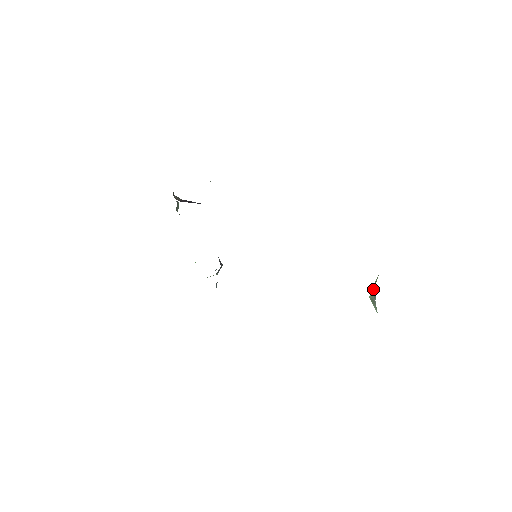
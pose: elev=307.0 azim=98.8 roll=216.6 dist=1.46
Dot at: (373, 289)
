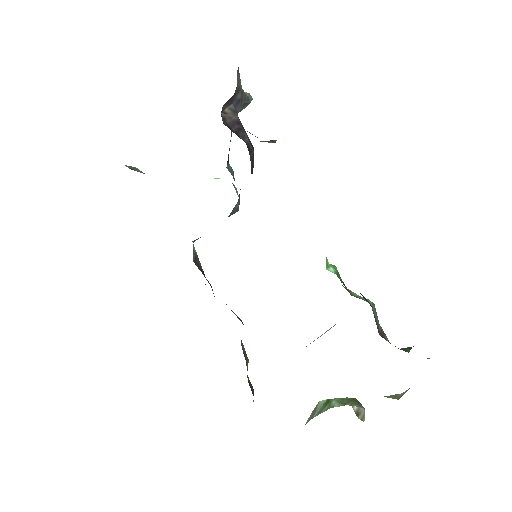
Dot at: (326, 405)
